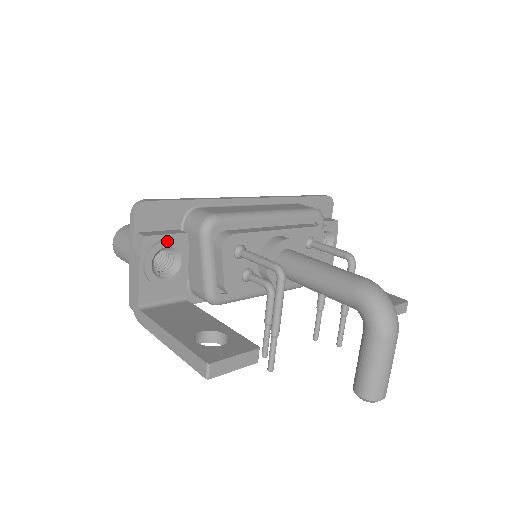
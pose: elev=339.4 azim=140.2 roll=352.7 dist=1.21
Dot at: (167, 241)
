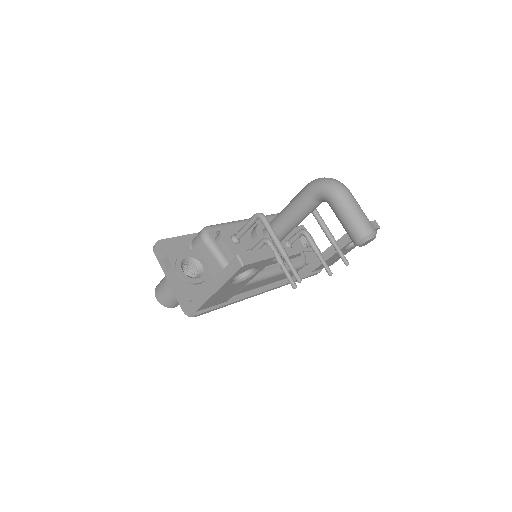
Dot at: (185, 254)
